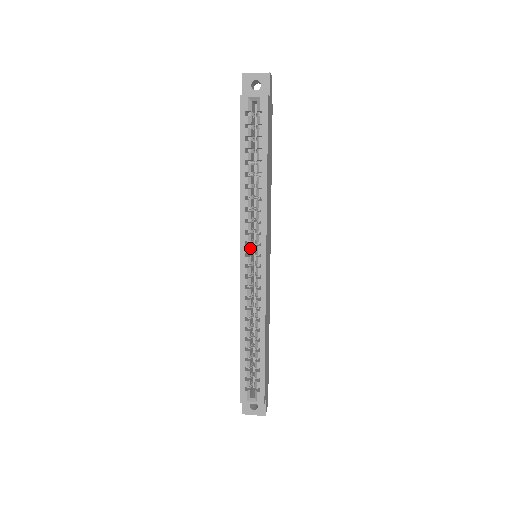
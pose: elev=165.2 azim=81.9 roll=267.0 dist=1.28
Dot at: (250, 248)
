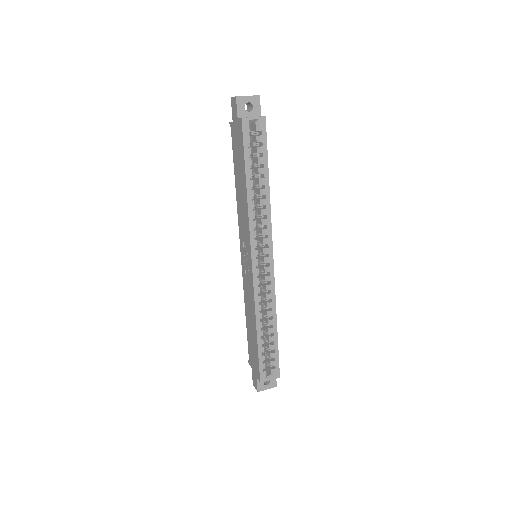
Dot at: (258, 251)
